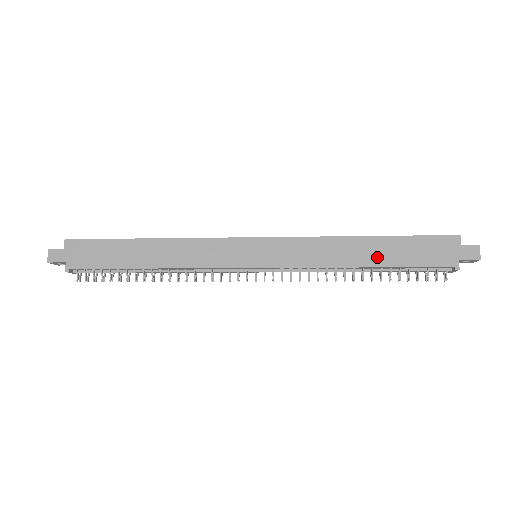
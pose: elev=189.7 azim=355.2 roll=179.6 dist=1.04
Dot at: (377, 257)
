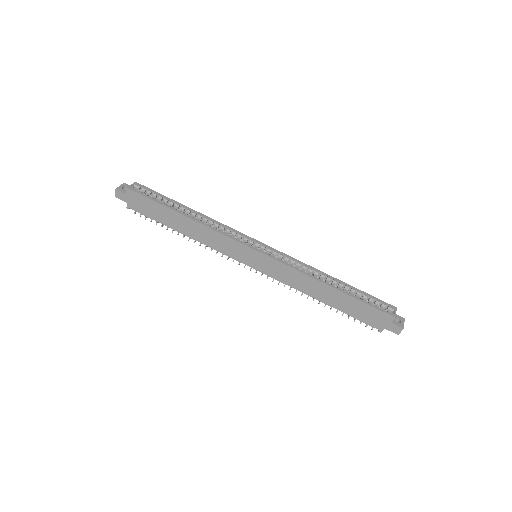
Dot at: (332, 301)
